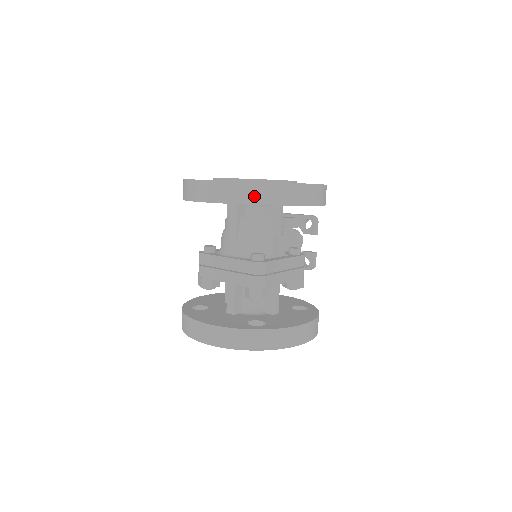
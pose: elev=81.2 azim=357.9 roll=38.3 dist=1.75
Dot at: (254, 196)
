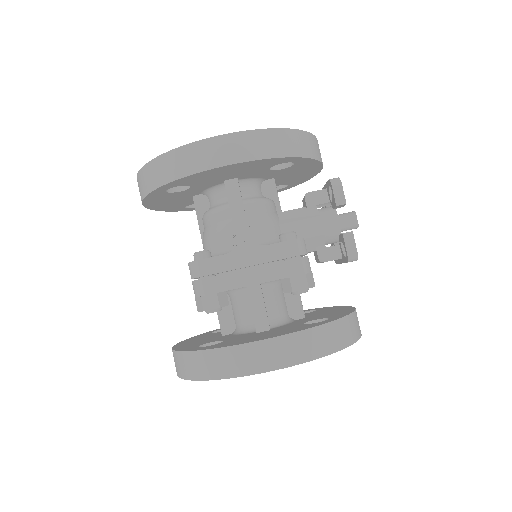
Dot at: (148, 183)
